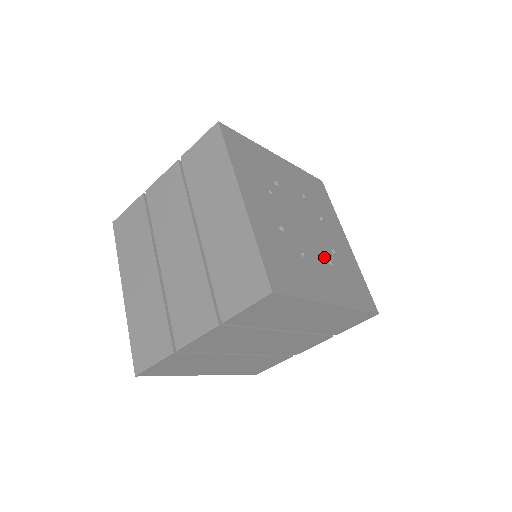
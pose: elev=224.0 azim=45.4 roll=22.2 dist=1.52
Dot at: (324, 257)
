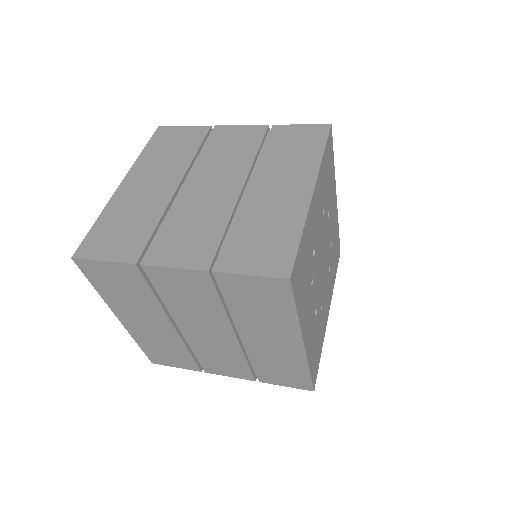
Dot at: (328, 272)
